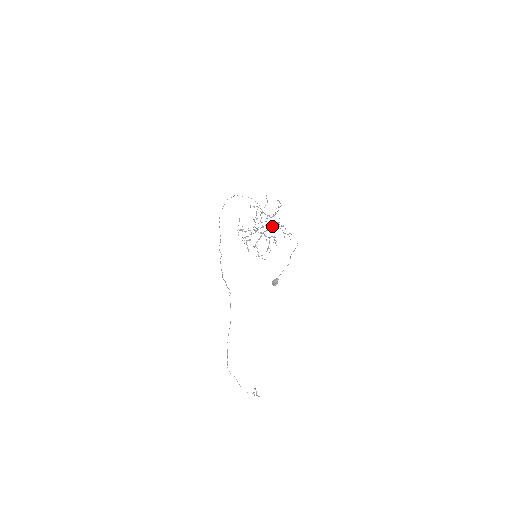
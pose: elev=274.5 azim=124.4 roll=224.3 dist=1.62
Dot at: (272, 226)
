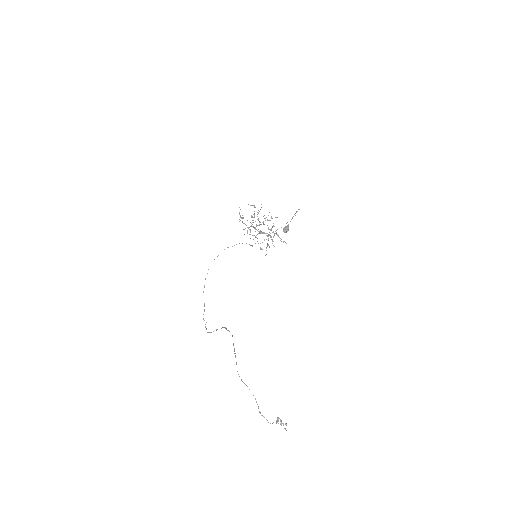
Dot at: (268, 227)
